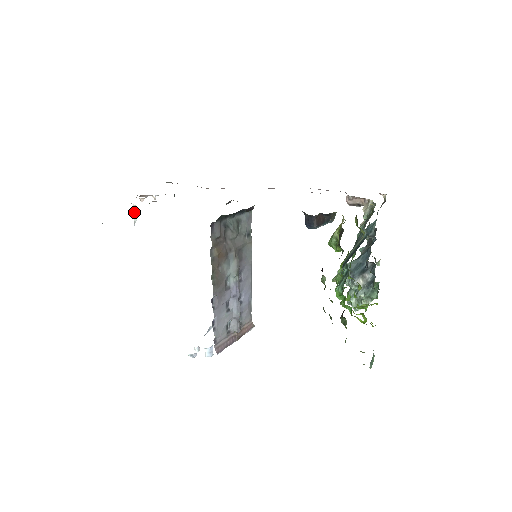
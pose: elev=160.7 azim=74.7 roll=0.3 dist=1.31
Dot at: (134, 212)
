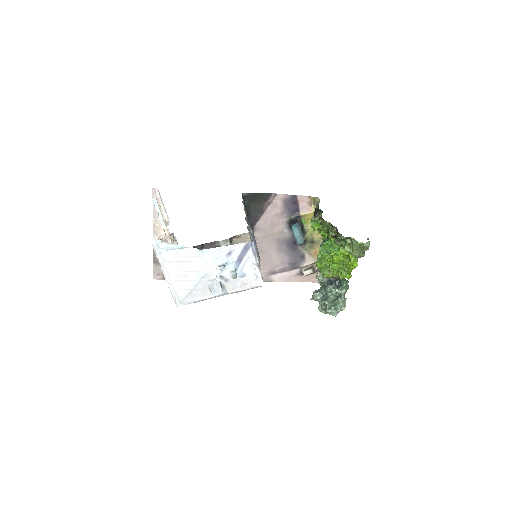
Dot at: (166, 223)
